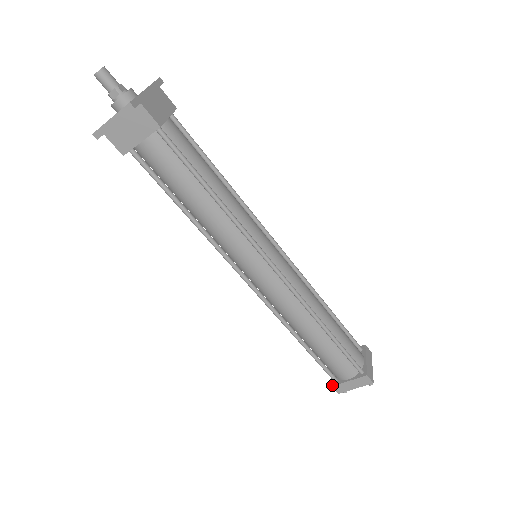
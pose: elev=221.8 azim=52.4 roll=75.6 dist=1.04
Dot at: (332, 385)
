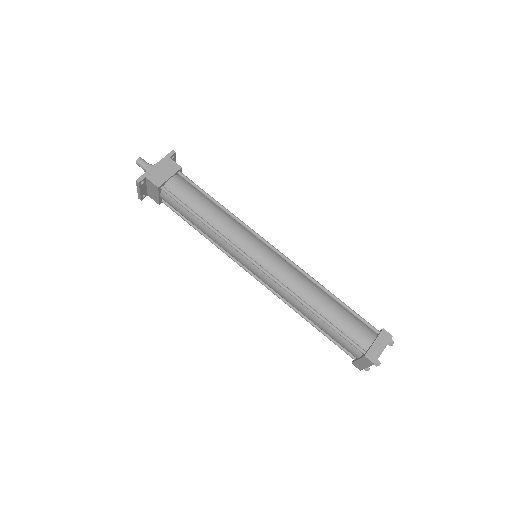
Dot at: occluded
